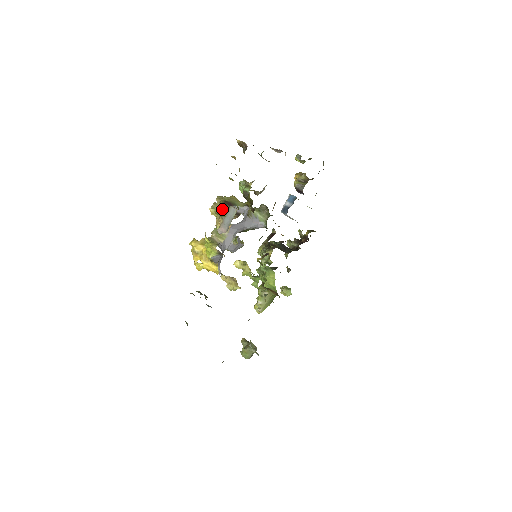
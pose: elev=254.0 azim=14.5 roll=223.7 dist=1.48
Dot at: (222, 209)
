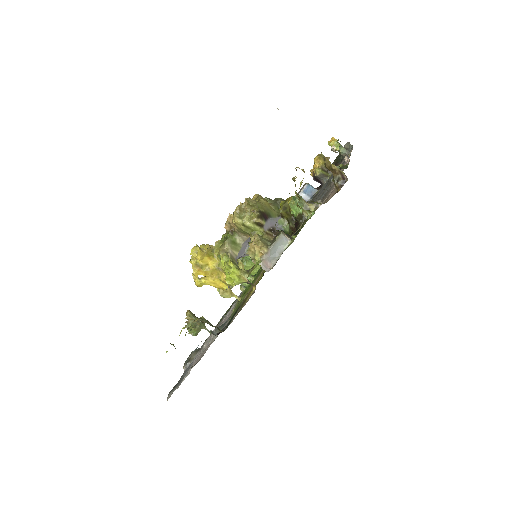
Dot at: (257, 224)
